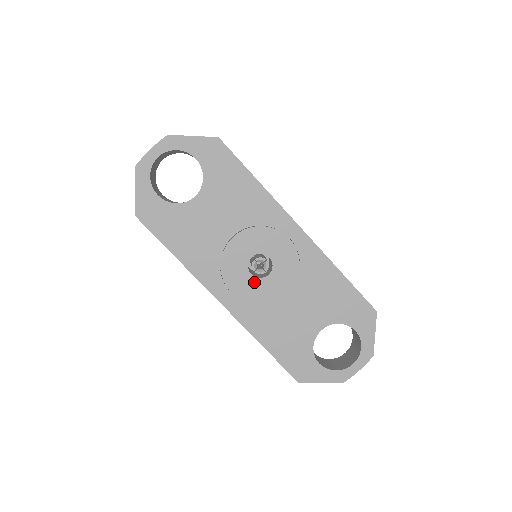
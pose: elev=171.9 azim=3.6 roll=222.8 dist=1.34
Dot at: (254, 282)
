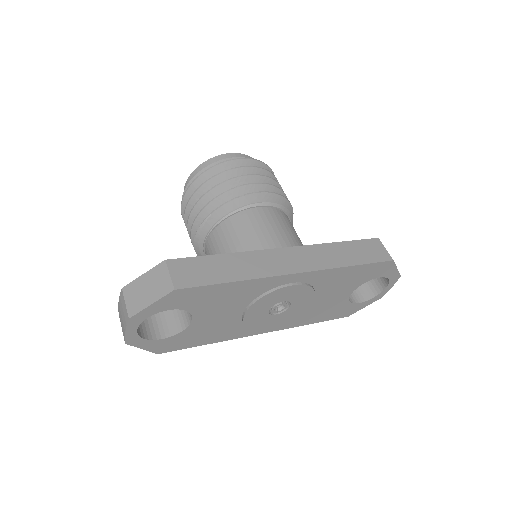
Dot at: (281, 315)
